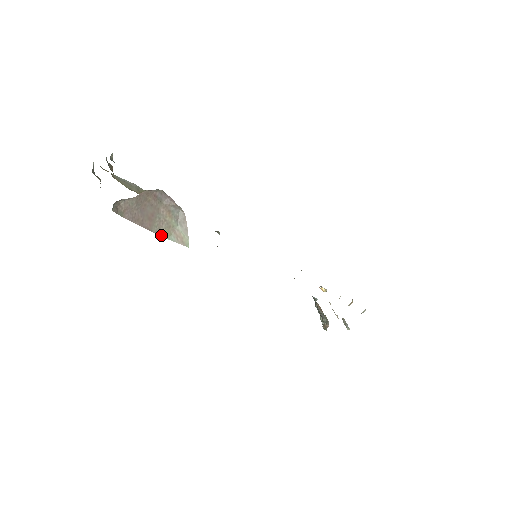
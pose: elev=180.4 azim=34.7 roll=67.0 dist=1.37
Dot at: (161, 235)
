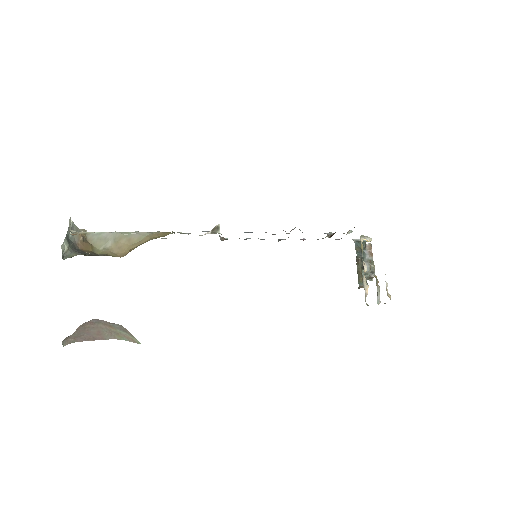
Dot at: occluded
